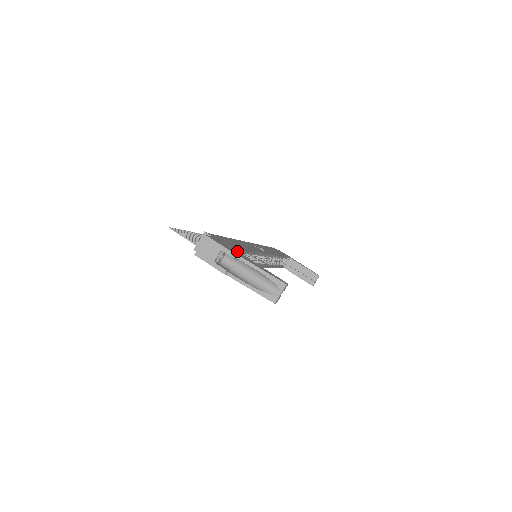
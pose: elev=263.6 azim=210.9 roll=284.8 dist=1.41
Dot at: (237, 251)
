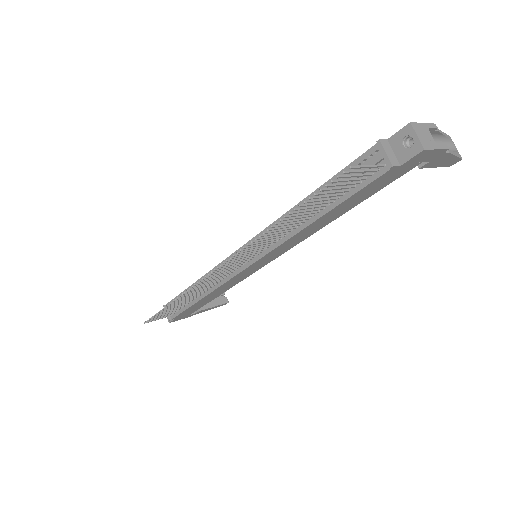
Dot at: occluded
